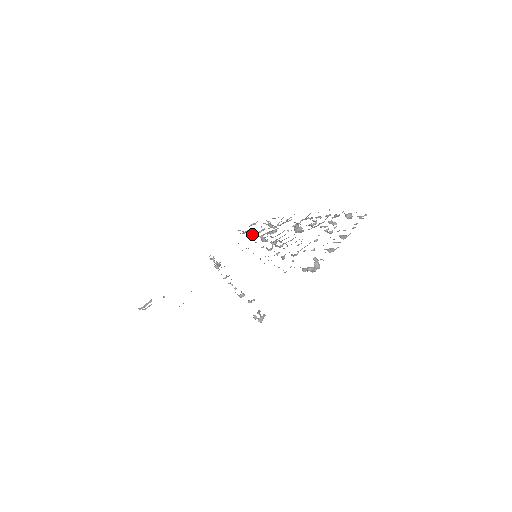
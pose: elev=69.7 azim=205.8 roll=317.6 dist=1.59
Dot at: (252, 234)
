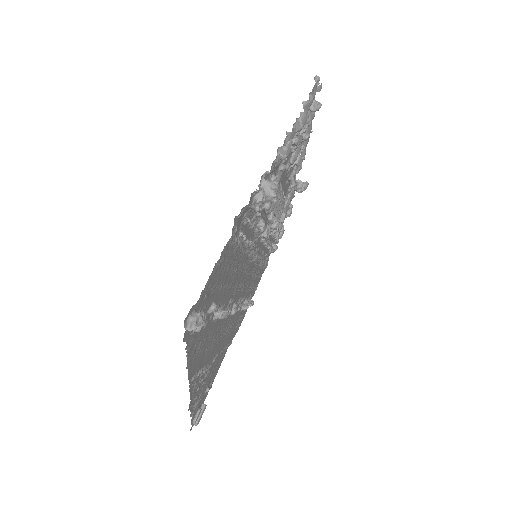
Dot at: (277, 242)
